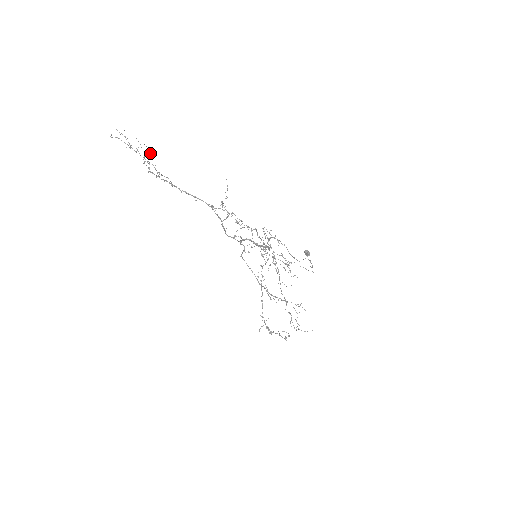
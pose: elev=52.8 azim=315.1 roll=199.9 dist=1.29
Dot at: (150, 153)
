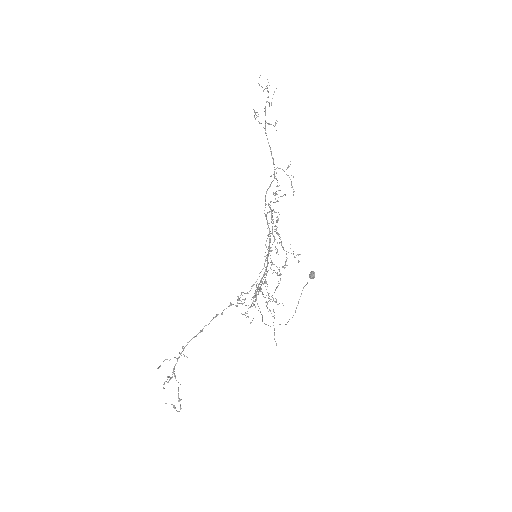
Dot at: occluded
